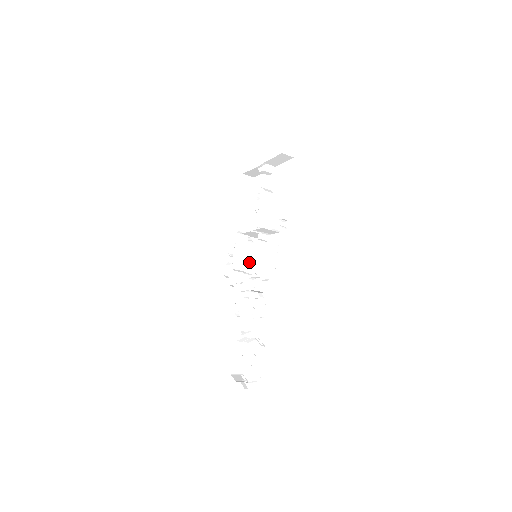
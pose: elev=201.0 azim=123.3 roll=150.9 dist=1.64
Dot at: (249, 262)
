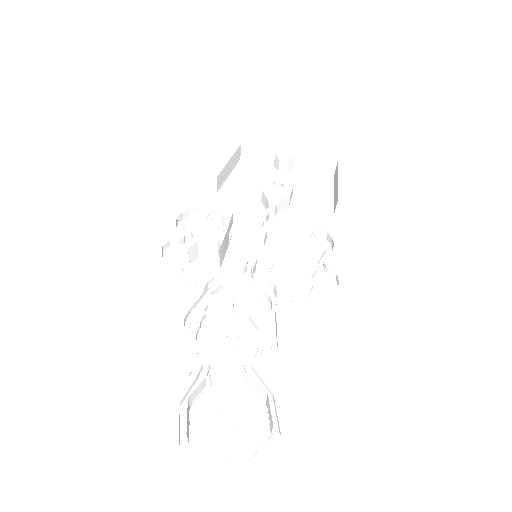
Dot at: (222, 258)
